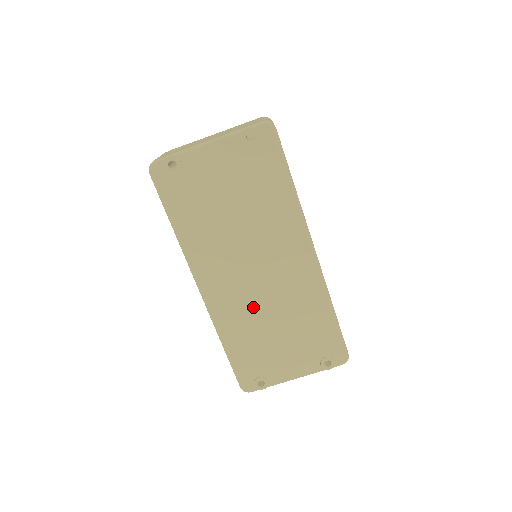
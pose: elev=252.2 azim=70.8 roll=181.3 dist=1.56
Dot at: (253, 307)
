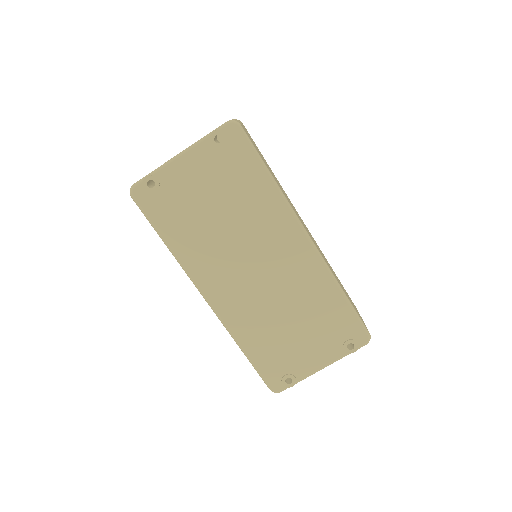
Dot at: (262, 306)
